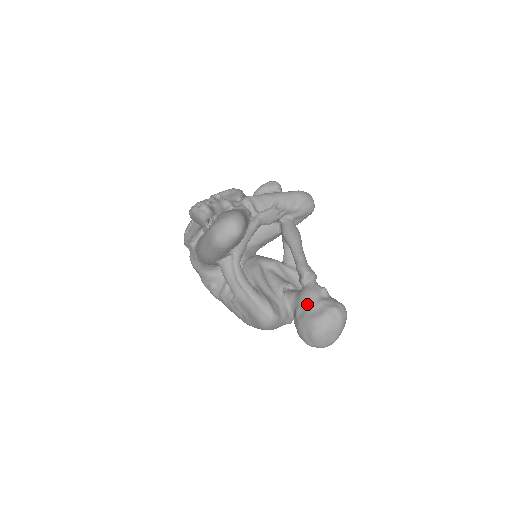
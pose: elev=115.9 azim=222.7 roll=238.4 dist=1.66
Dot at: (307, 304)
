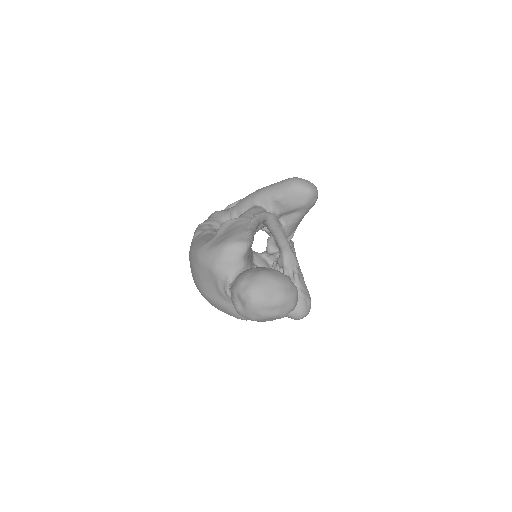
Dot at: occluded
